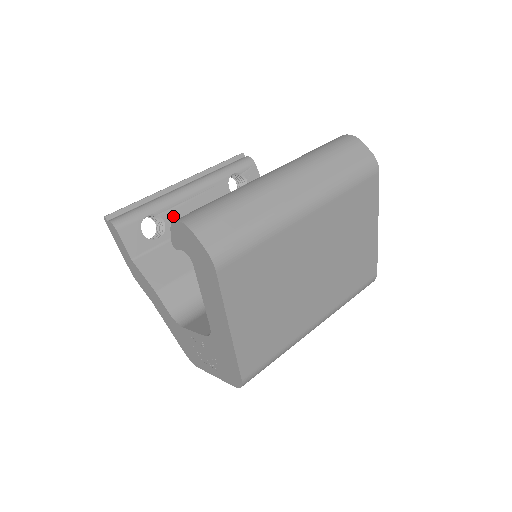
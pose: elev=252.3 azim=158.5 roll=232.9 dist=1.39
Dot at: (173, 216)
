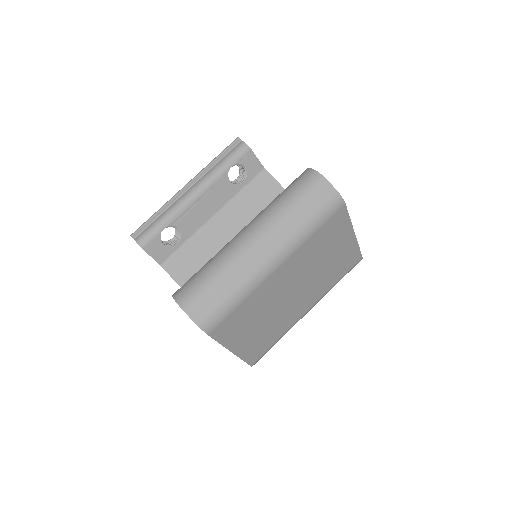
Dot at: (185, 222)
